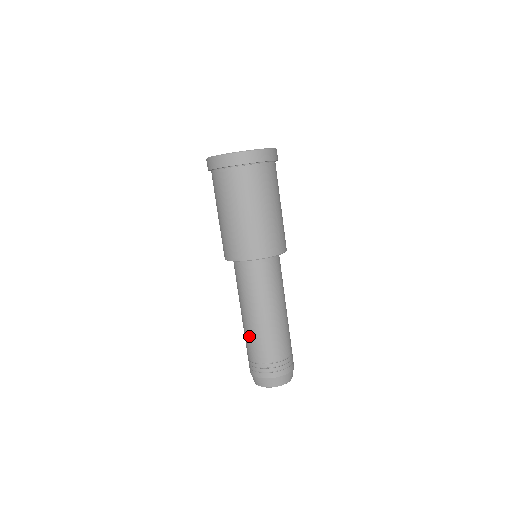
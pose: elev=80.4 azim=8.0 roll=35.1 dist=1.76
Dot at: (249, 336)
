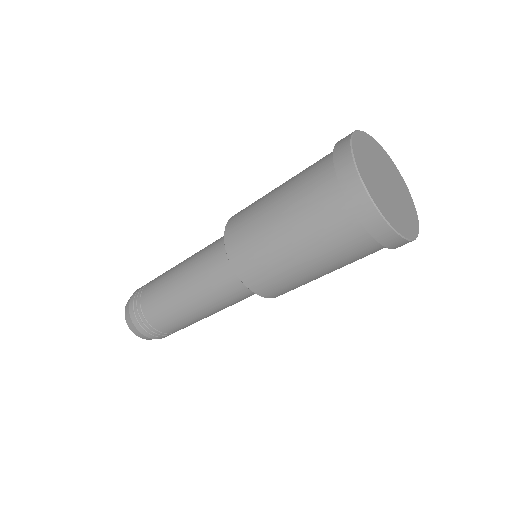
Dot at: (162, 281)
